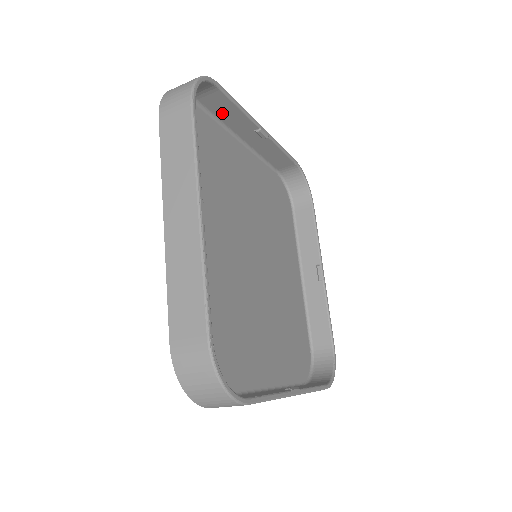
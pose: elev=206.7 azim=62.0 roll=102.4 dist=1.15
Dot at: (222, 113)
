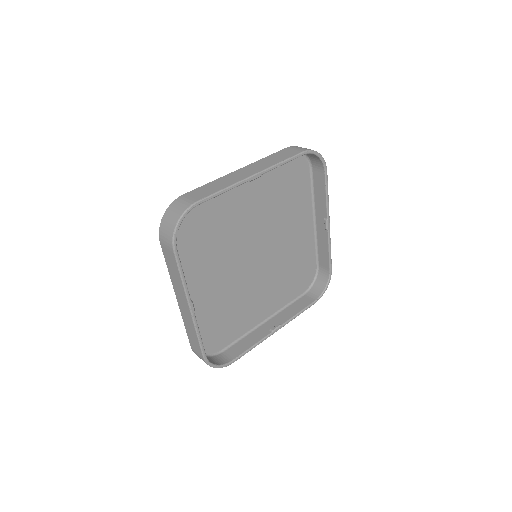
Dot at: occluded
